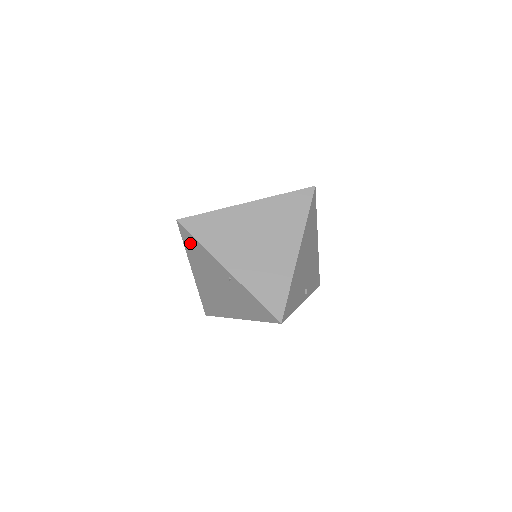
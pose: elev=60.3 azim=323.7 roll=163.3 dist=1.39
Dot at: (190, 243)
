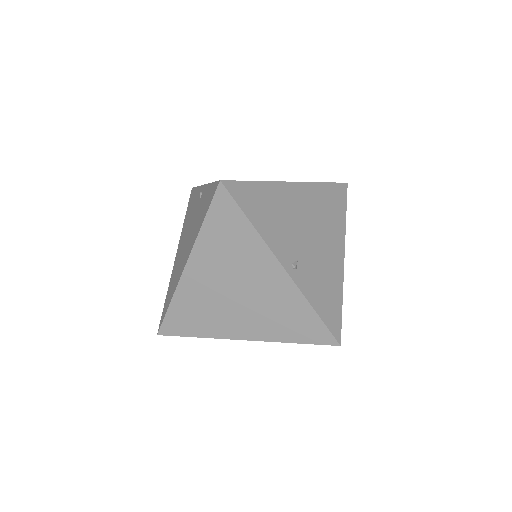
Dot at: (190, 203)
